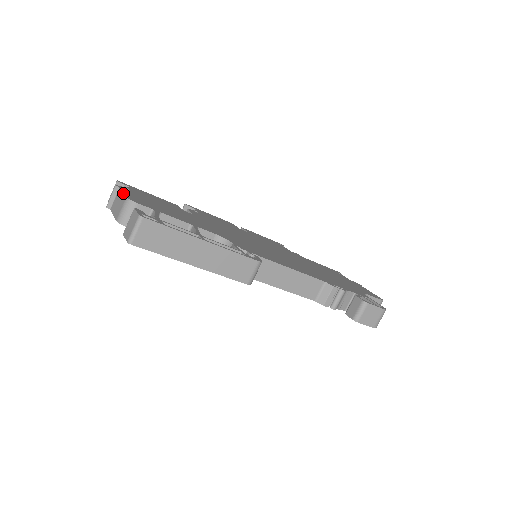
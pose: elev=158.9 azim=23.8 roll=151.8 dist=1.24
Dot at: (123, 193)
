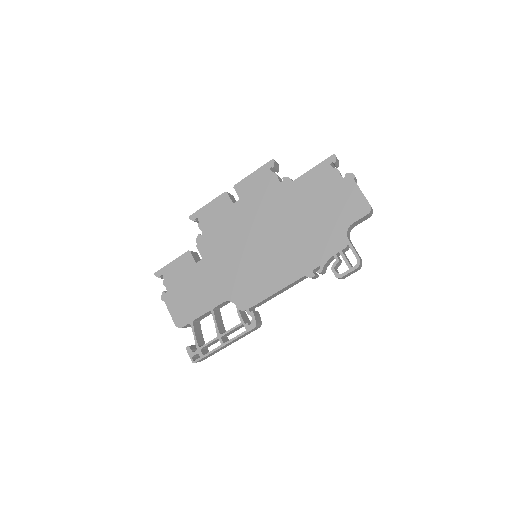
Dot at: occluded
